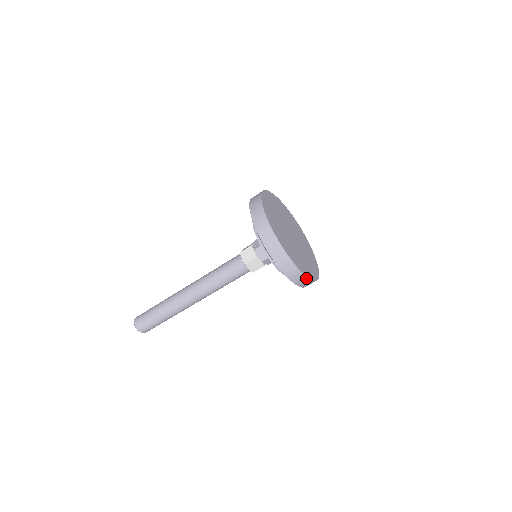
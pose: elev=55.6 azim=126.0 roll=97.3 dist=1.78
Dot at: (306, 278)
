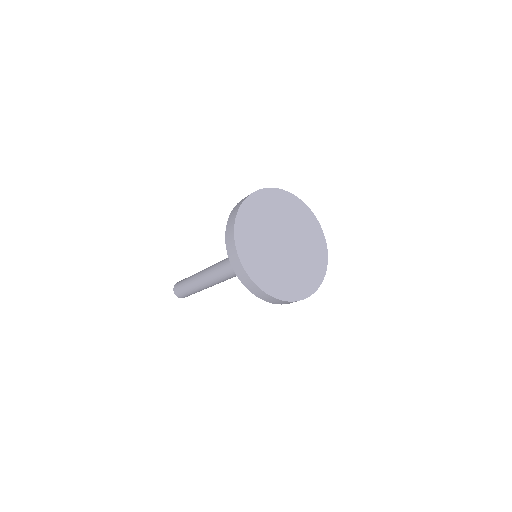
Dot at: (309, 296)
